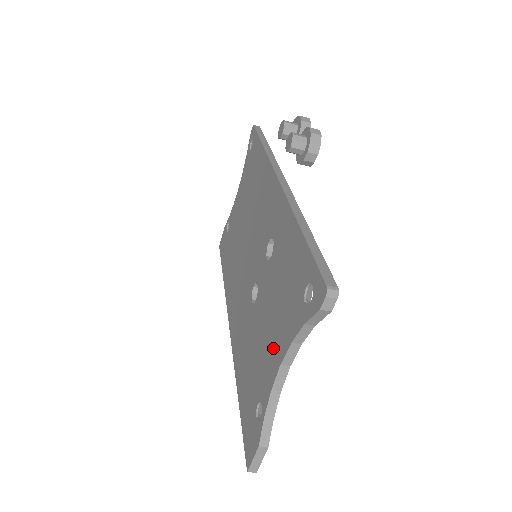
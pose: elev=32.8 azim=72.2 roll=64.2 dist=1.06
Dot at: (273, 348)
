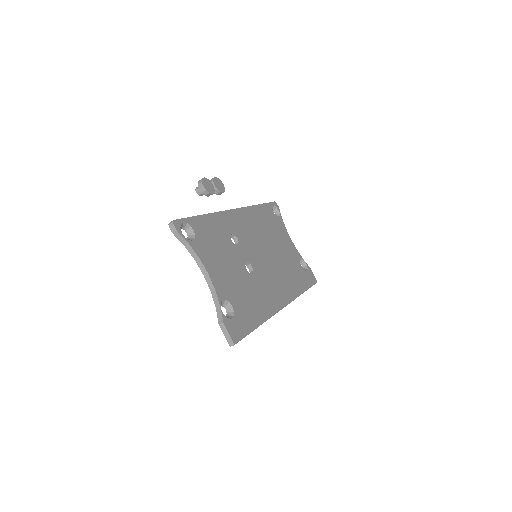
Dot at: occluded
